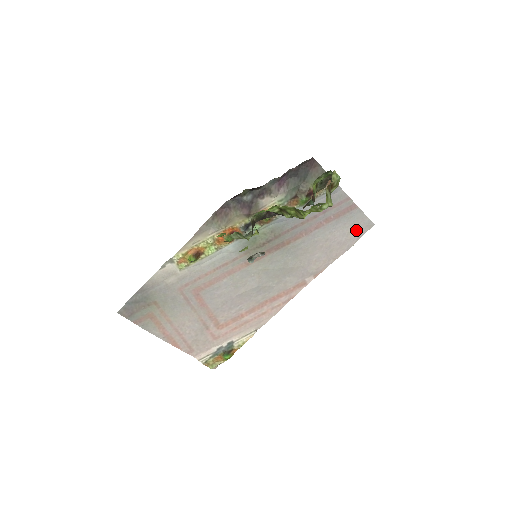
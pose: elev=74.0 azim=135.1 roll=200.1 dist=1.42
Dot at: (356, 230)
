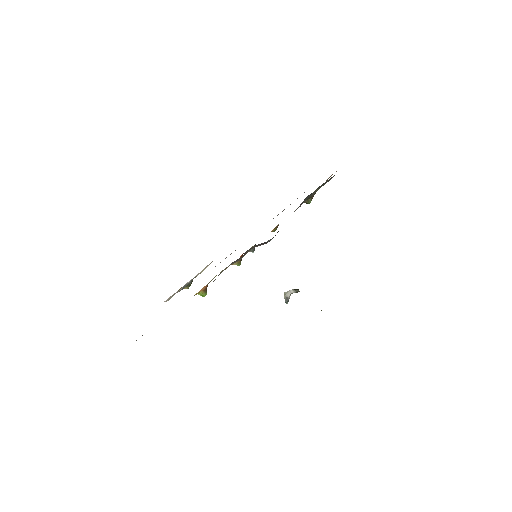
Dot at: occluded
